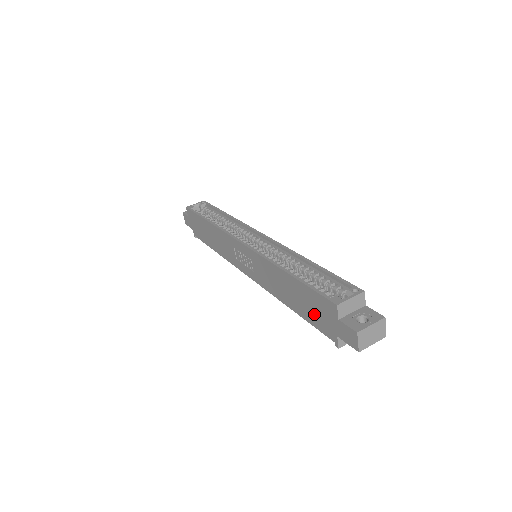
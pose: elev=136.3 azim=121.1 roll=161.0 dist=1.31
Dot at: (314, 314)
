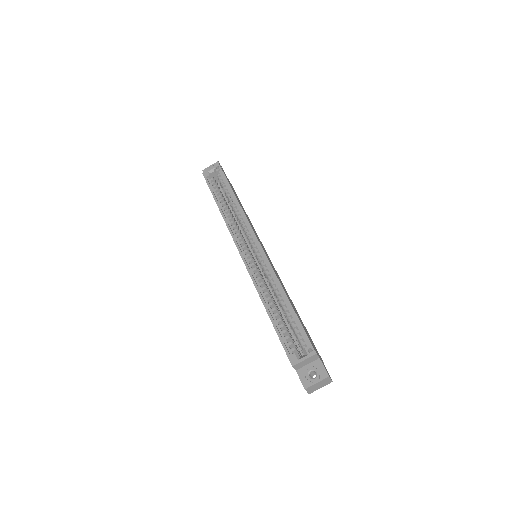
Dot at: occluded
